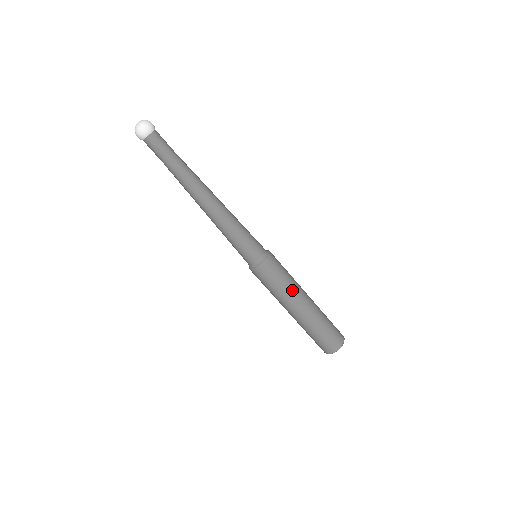
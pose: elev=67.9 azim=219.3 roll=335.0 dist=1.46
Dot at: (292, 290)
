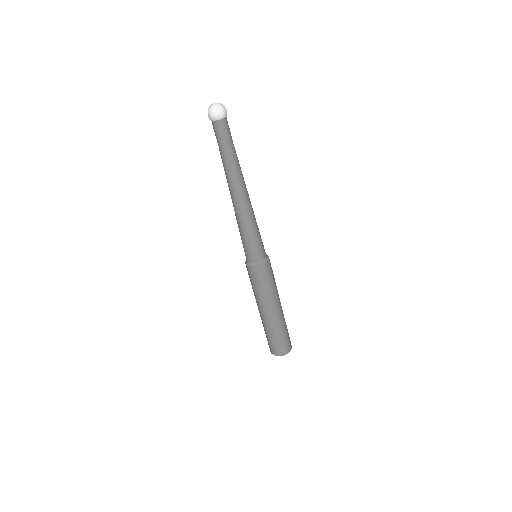
Dot at: (272, 296)
